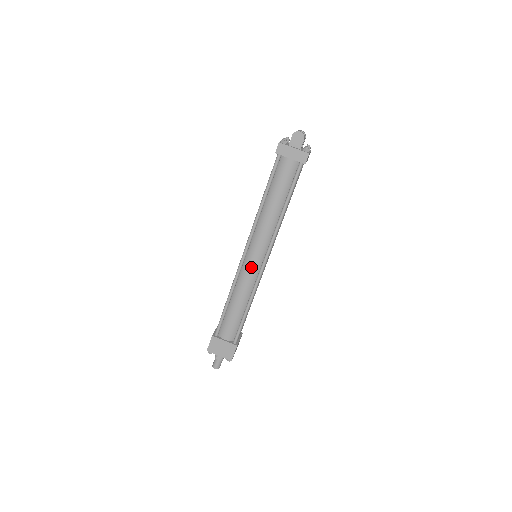
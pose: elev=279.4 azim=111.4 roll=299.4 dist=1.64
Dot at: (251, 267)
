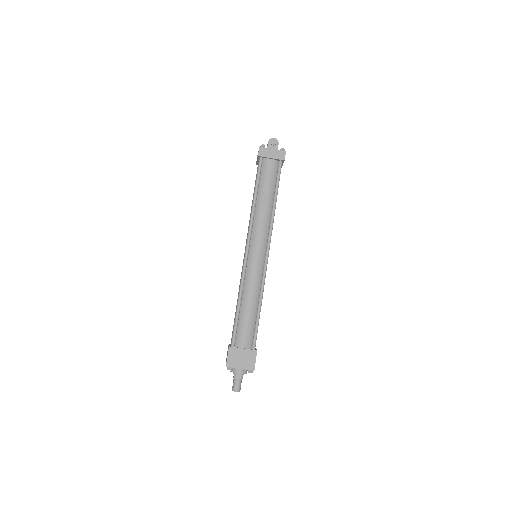
Dot at: (256, 262)
